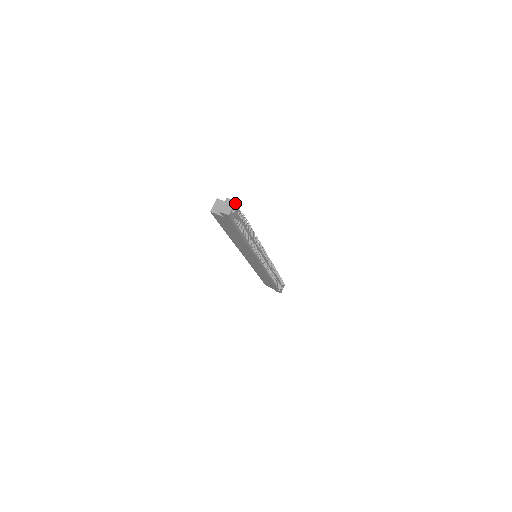
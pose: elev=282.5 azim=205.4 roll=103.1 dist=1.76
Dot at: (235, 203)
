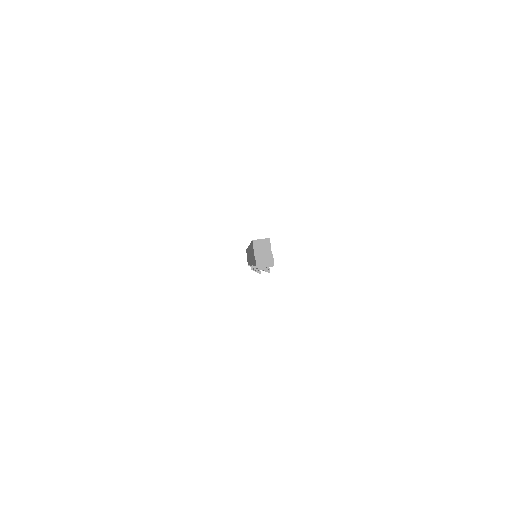
Dot at: occluded
